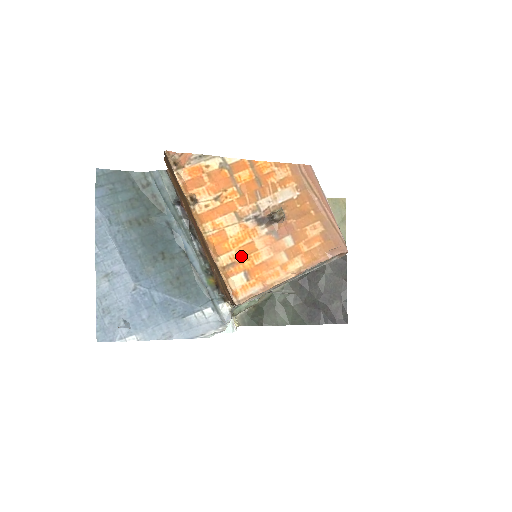
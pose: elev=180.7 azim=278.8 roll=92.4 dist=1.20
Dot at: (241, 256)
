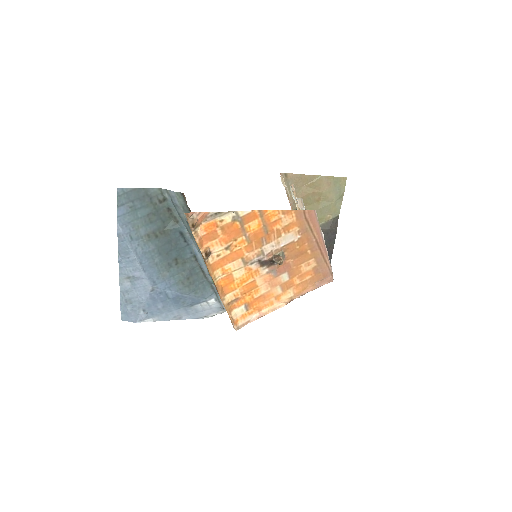
Dot at: (244, 293)
